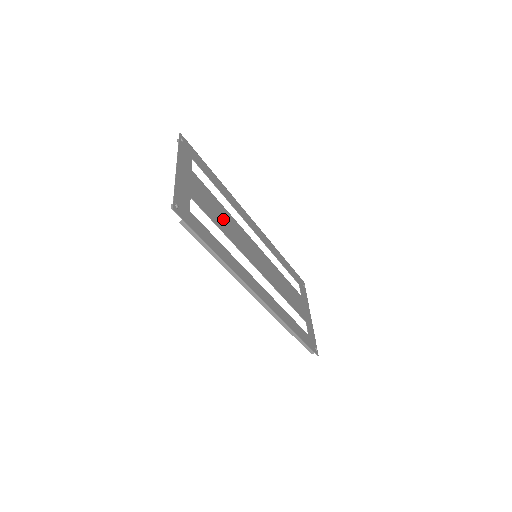
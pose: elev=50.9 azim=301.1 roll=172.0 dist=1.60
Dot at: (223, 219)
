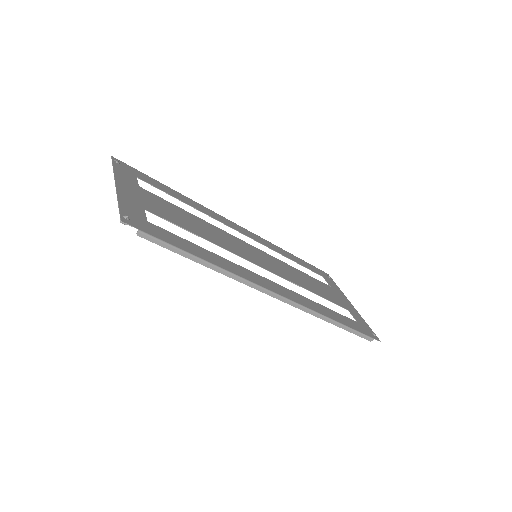
Dot at: (198, 226)
